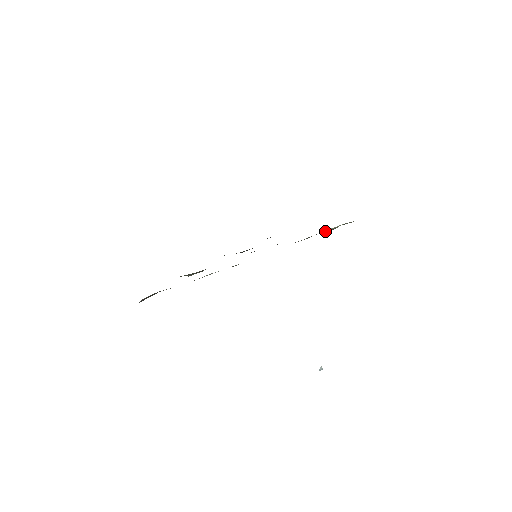
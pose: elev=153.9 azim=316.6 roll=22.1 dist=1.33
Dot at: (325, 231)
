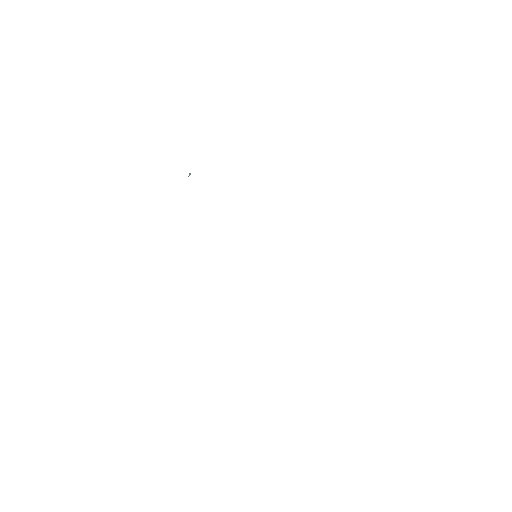
Dot at: occluded
